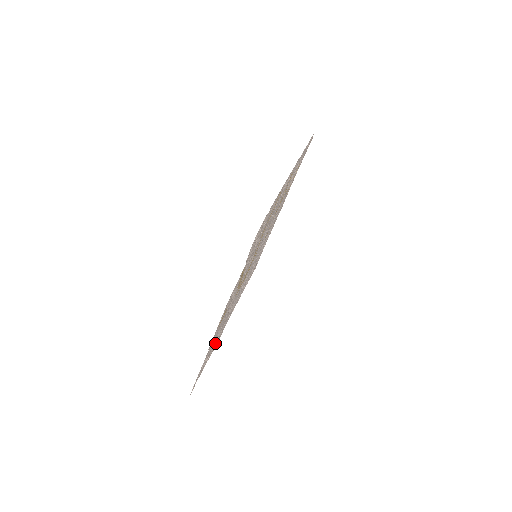
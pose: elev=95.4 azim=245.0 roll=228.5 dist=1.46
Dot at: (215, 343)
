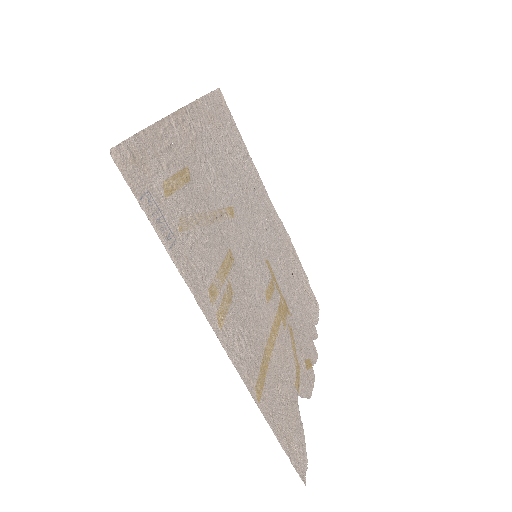
Dot at: (293, 261)
